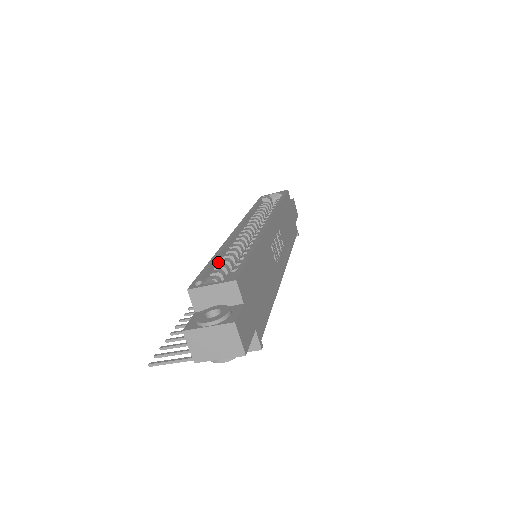
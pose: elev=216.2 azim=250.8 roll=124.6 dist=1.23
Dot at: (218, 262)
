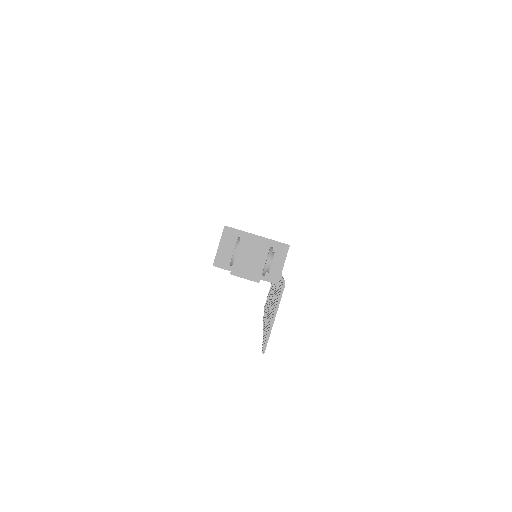
Dot at: occluded
